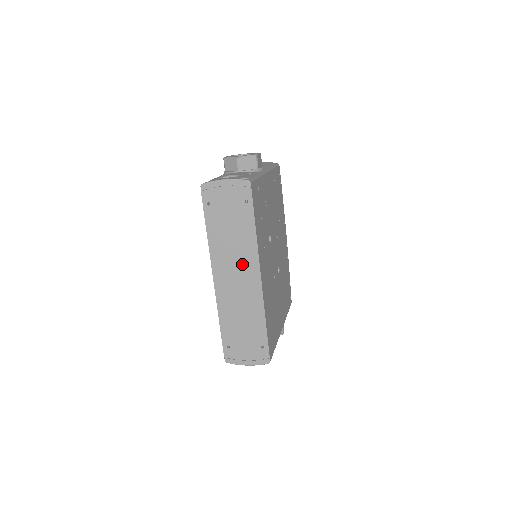
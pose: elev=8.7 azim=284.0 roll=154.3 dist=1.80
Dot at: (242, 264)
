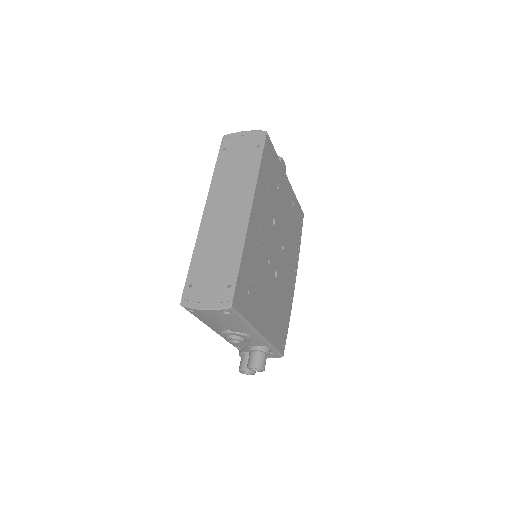
Dot at: (237, 198)
